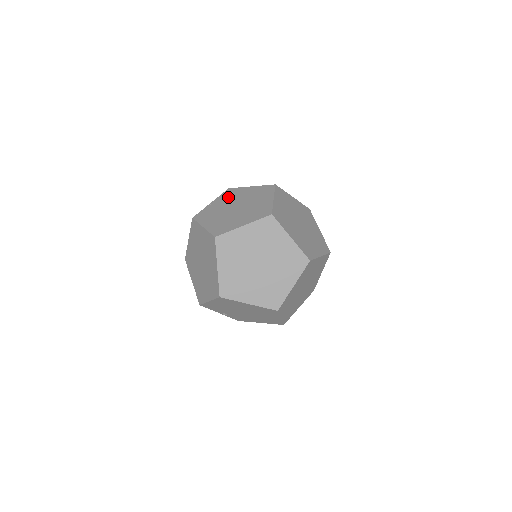
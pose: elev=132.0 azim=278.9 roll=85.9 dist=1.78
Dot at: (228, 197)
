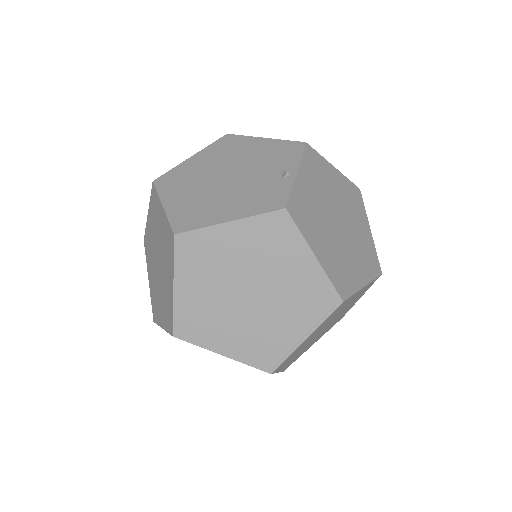
Dot at: (201, 266)
